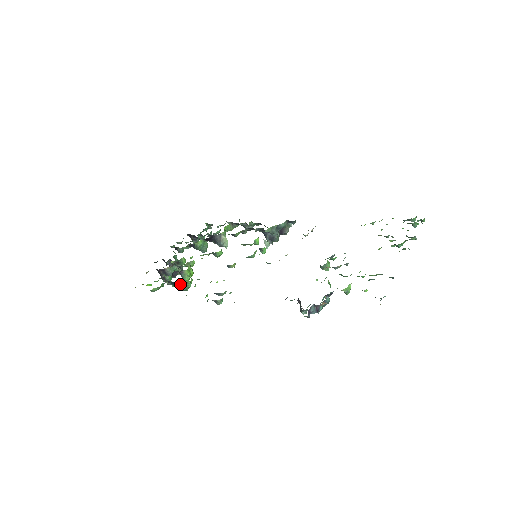
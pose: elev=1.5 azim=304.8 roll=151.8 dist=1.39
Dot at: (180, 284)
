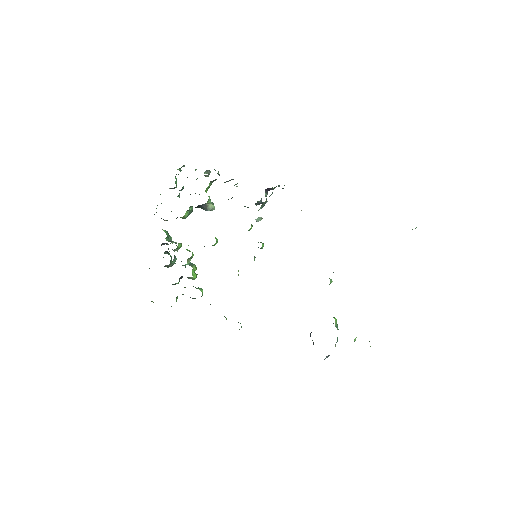
Dot at: (194, 298)
